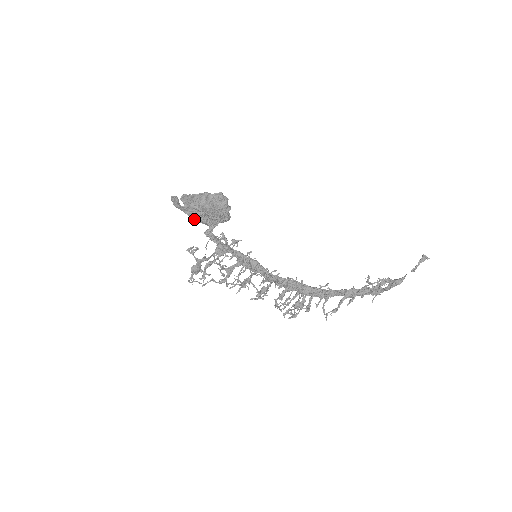
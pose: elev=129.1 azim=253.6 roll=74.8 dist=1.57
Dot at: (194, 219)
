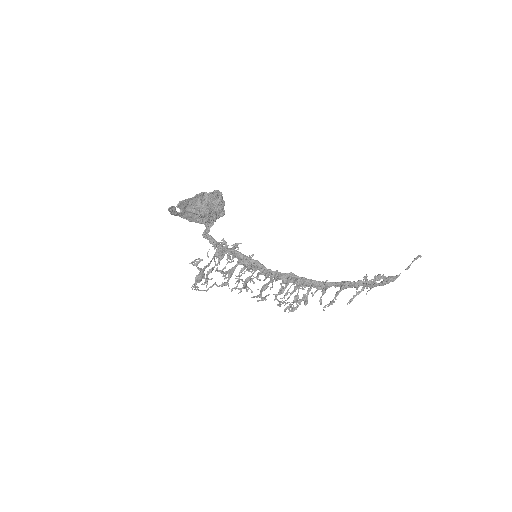
Dot at: (190, 221)
